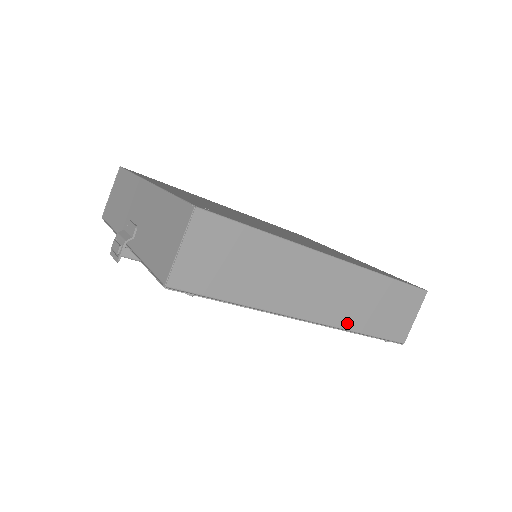
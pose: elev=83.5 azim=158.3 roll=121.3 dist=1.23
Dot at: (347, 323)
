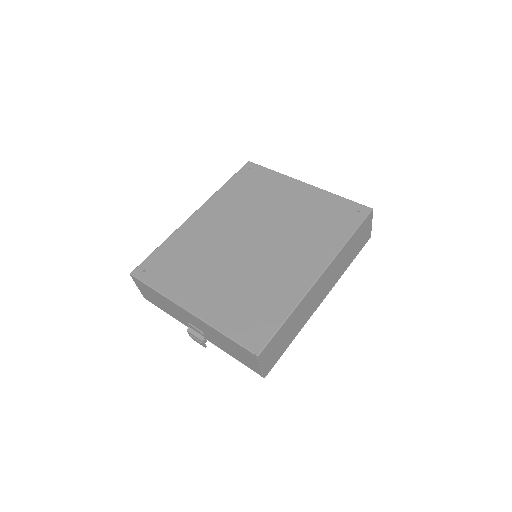
Dot at: (340, 275)
